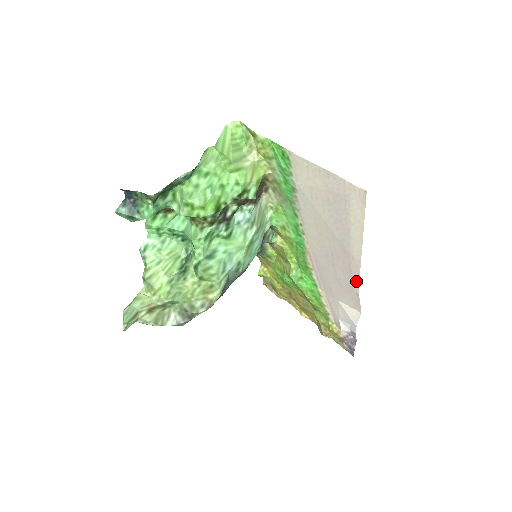
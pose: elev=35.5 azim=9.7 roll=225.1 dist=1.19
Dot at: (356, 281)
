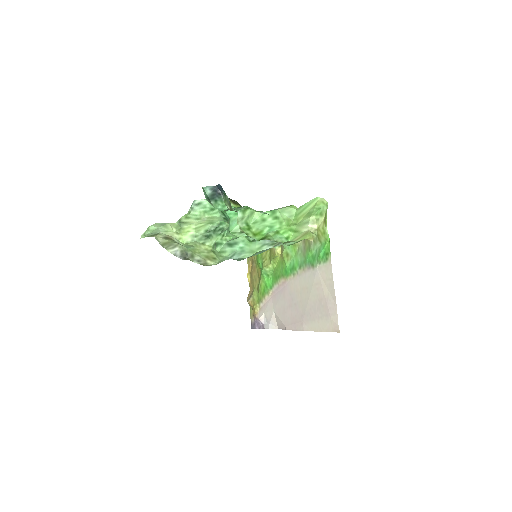
Dot at: (292, 328)
